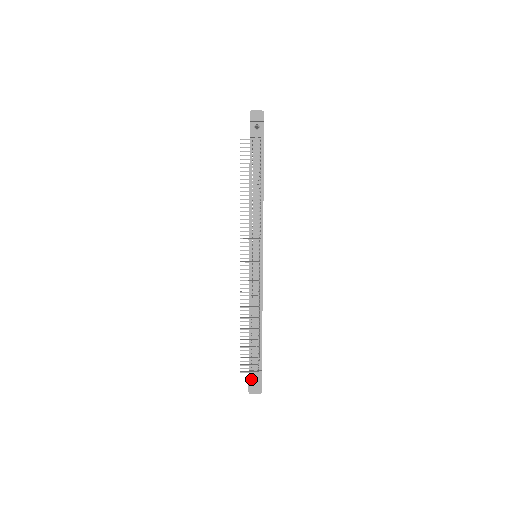
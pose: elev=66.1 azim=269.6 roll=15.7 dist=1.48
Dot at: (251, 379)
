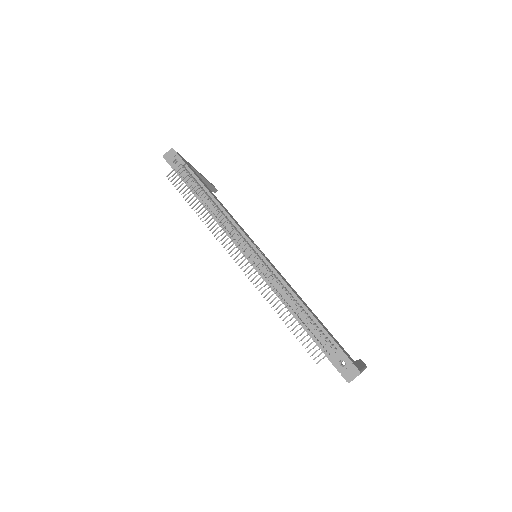
Dot at: (338, 366)
